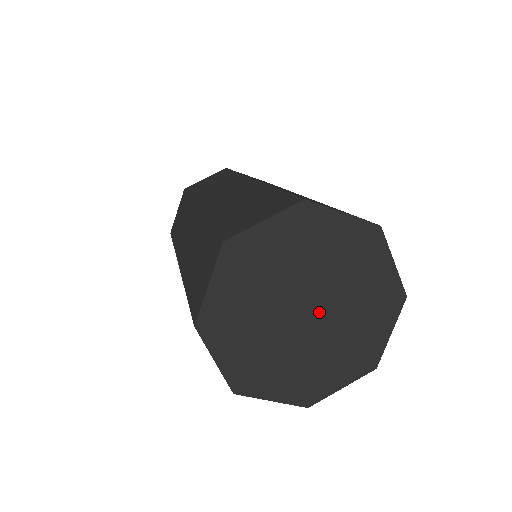
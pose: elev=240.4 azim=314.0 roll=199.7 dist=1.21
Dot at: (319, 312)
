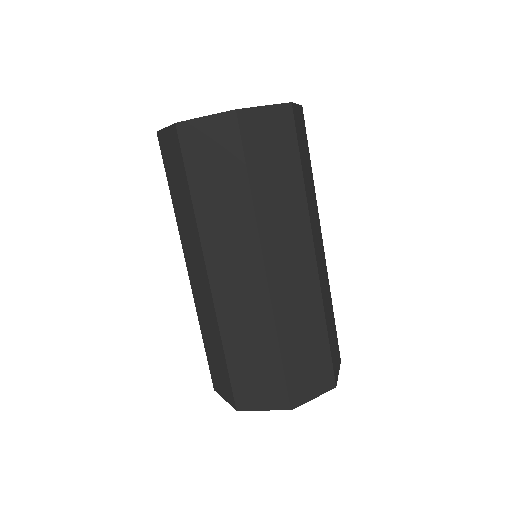
Dot at: occluded
